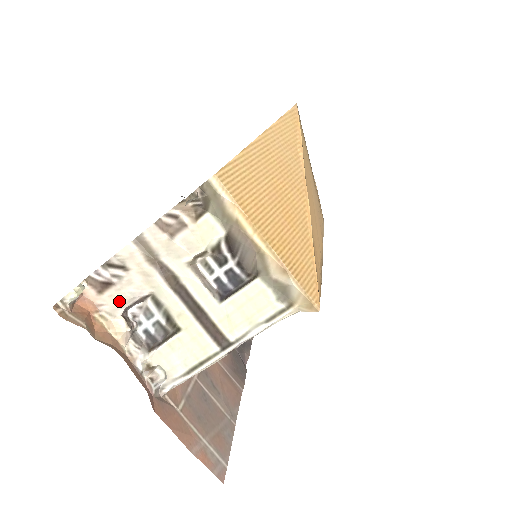
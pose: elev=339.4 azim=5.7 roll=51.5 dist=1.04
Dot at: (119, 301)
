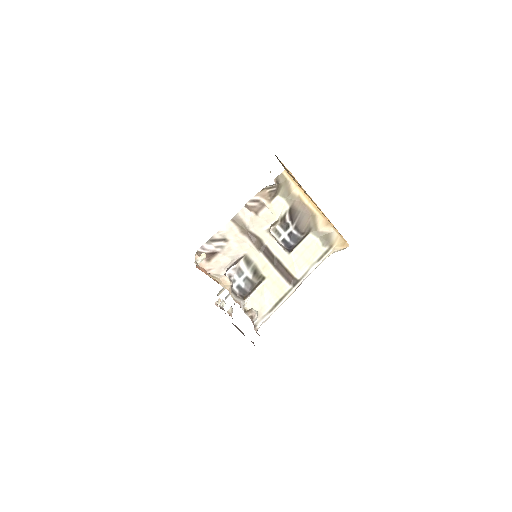
Dot at: (223, 264)
